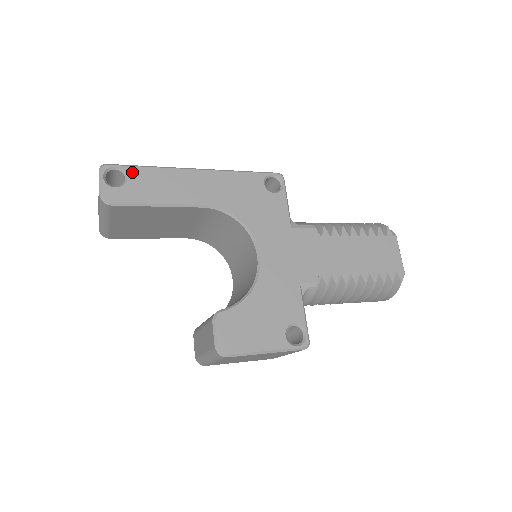
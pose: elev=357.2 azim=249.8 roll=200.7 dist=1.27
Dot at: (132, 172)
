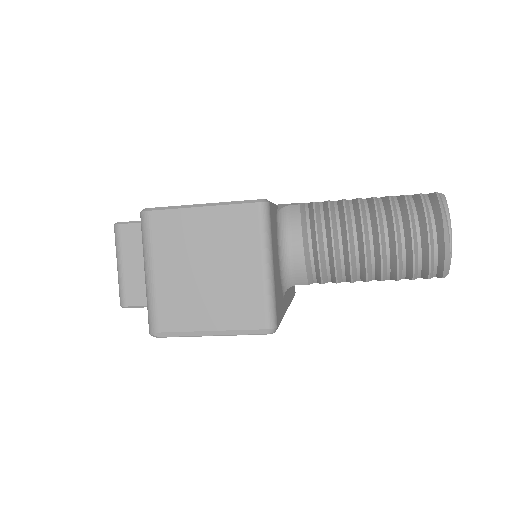
Dot at: occluded
